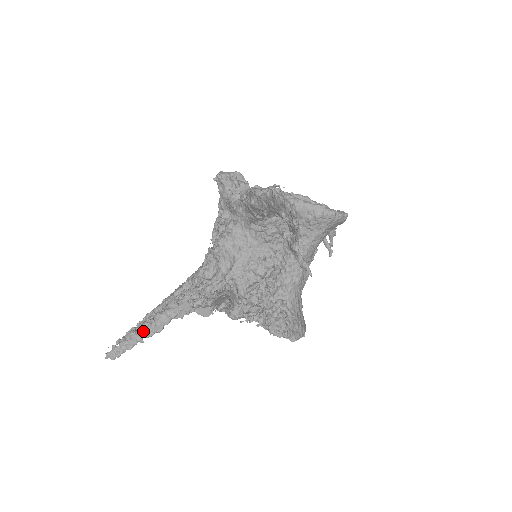
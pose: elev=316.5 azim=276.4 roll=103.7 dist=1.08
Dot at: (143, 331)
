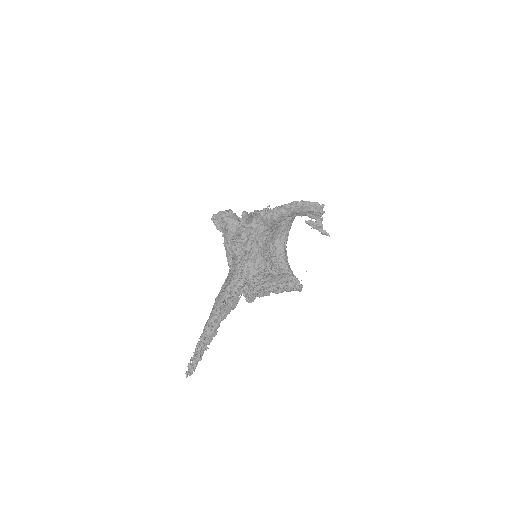
Dot at: (206, 340)
